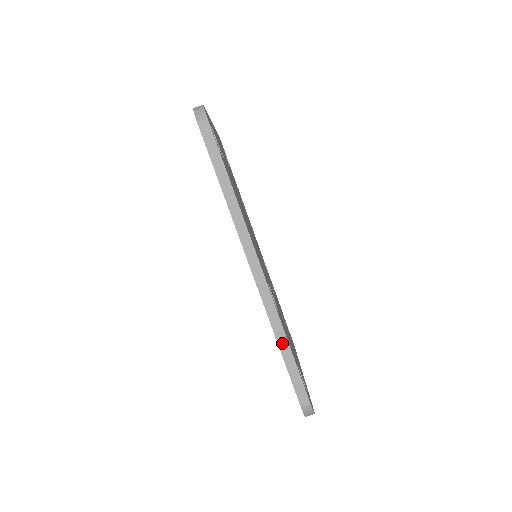
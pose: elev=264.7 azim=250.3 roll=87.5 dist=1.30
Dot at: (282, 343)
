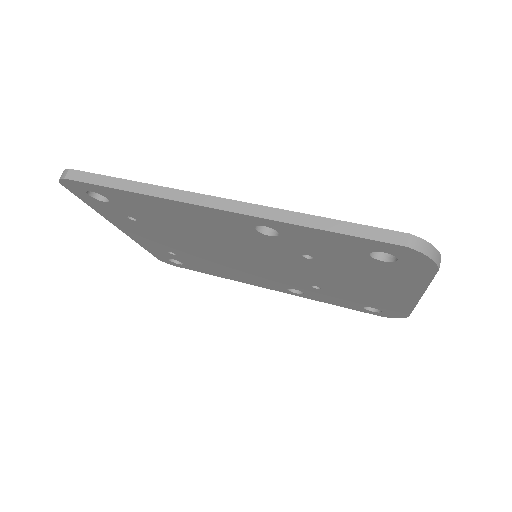
Dot at: (312, 223)
